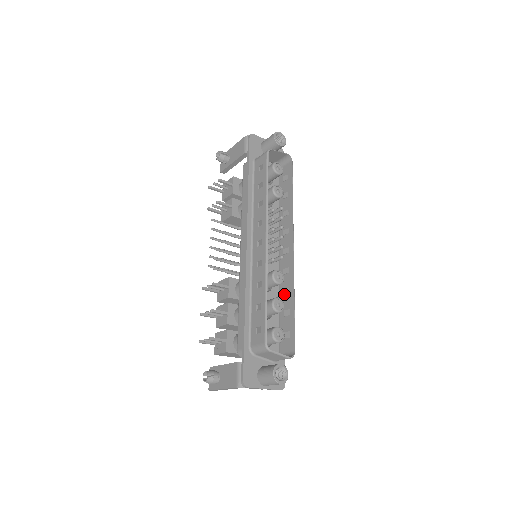
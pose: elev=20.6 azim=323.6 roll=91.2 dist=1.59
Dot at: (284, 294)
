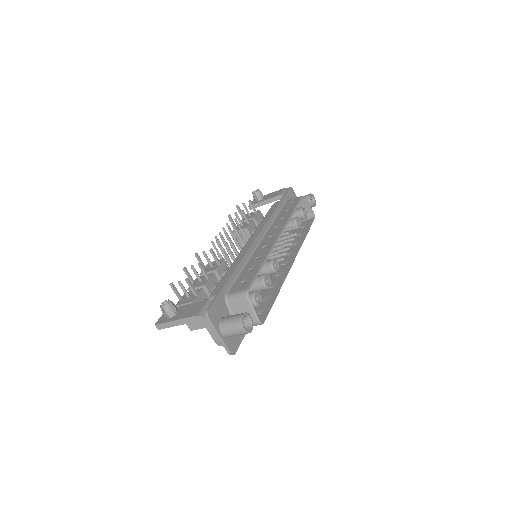
Dot at: occluded
